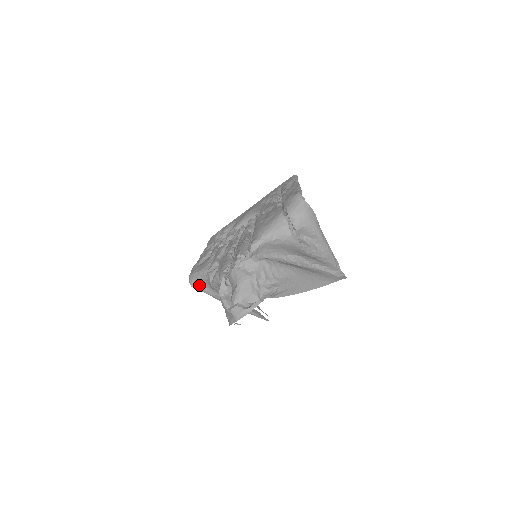
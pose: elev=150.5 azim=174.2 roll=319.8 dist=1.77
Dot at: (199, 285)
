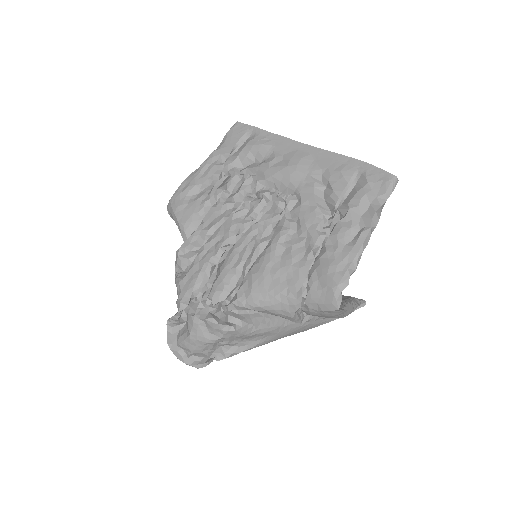
Dot at: occluded
